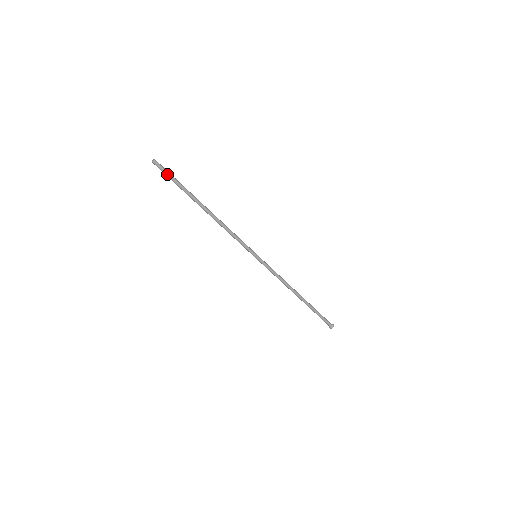
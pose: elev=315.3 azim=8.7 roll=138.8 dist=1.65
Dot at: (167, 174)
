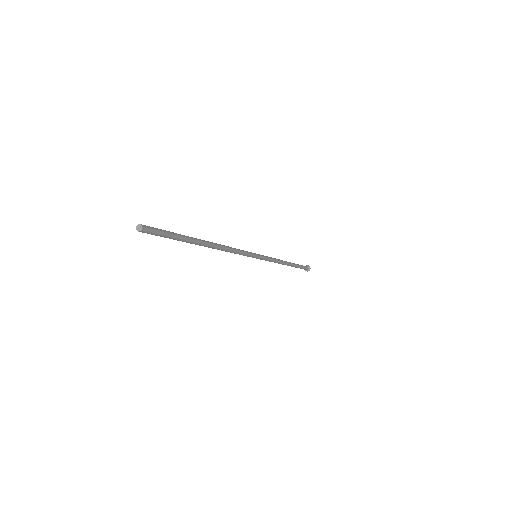
Dot at: (160, 236)
